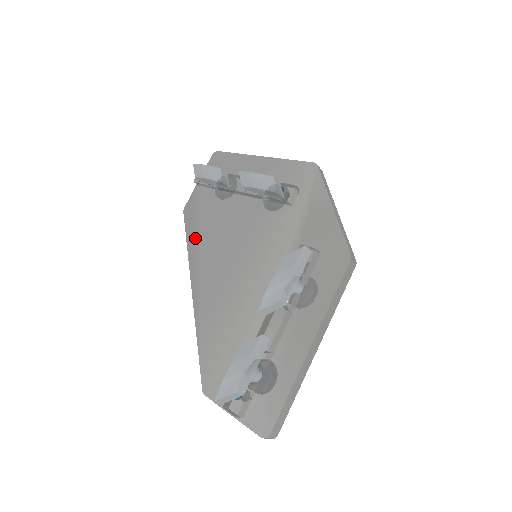
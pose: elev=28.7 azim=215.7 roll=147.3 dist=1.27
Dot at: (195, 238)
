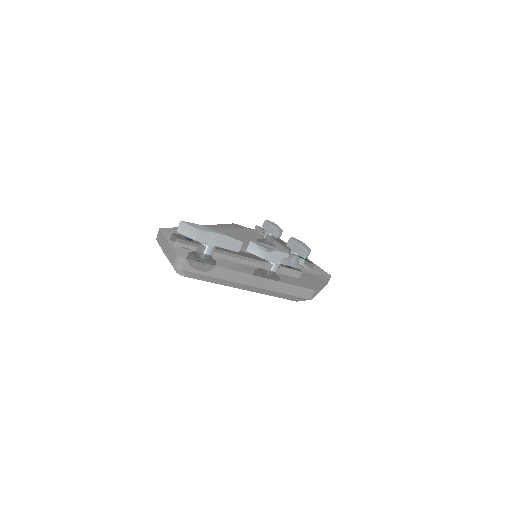
Dot at: (229, 228)
